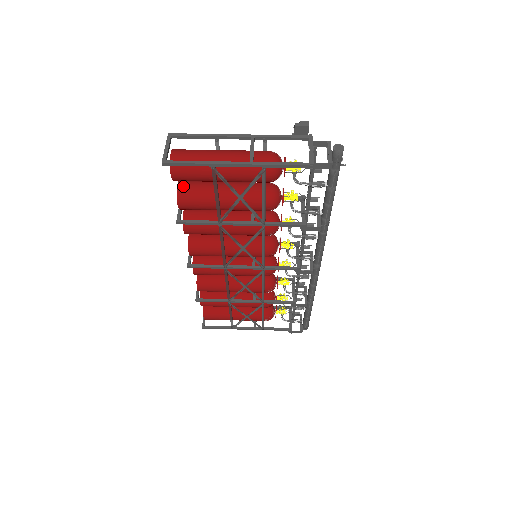
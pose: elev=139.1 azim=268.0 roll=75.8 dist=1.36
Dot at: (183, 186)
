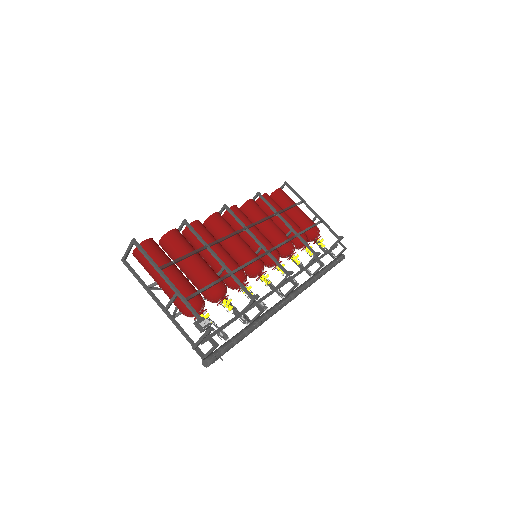
Dot at: (162, 244)
